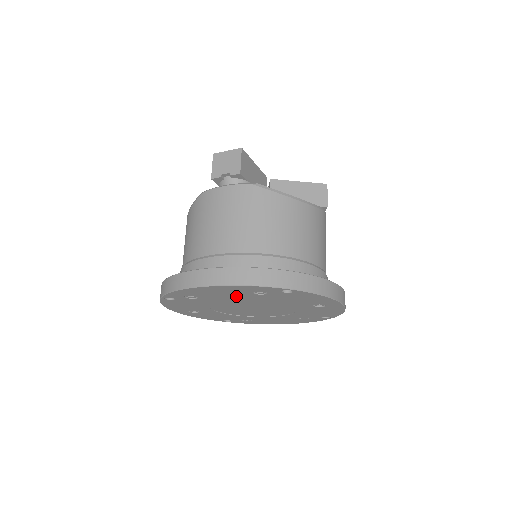
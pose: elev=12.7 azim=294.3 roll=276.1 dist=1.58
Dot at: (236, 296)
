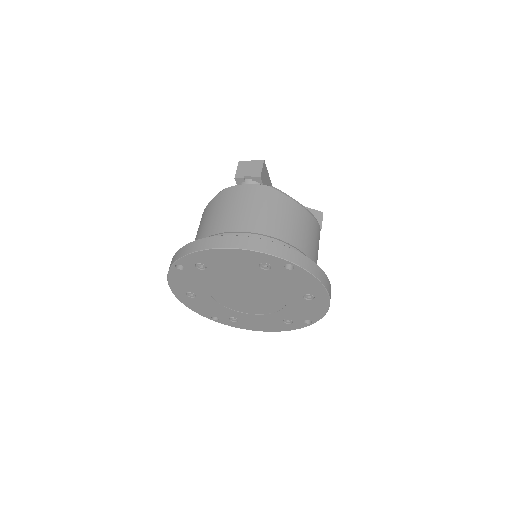
Dot at: (242, 270)
